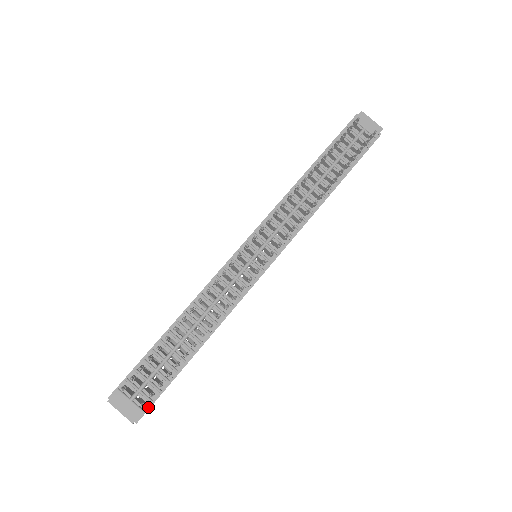
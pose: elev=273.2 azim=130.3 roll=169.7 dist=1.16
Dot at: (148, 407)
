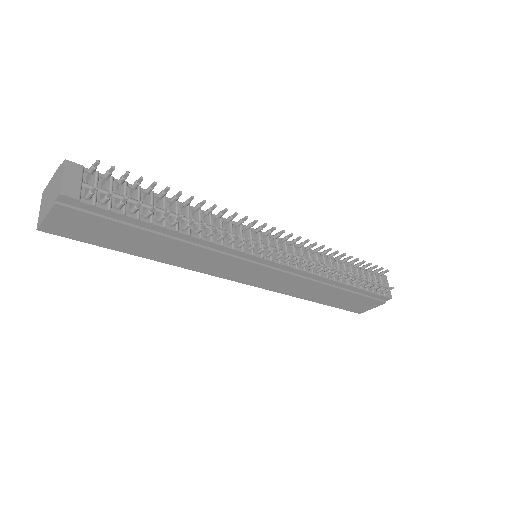
Dot at: (80, 209)
